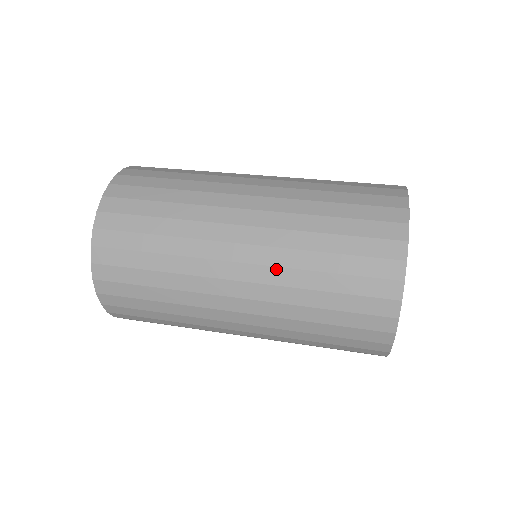
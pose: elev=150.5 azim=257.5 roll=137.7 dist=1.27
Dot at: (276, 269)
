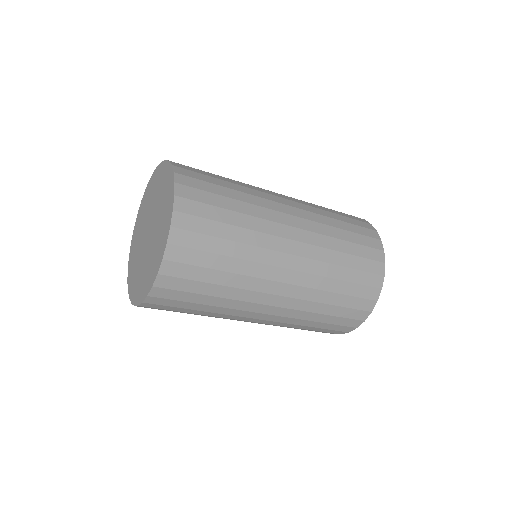
Dot at: (317, 235)
